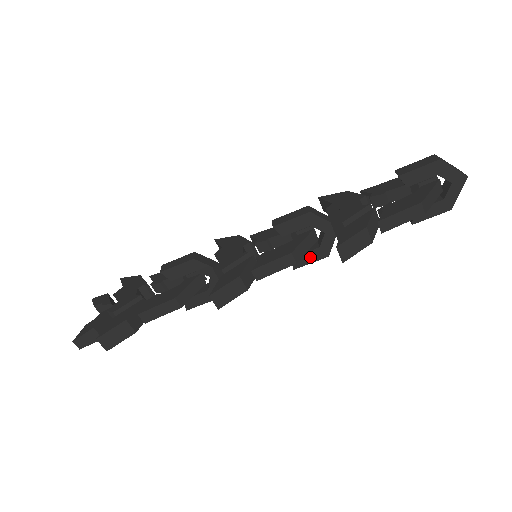
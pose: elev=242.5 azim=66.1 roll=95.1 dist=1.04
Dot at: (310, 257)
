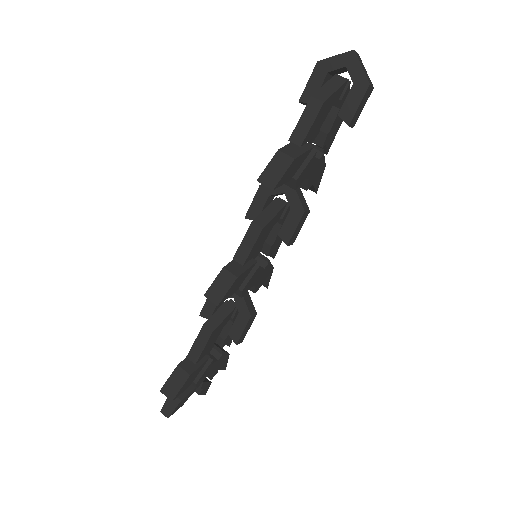
Dot at: (291, 224)
